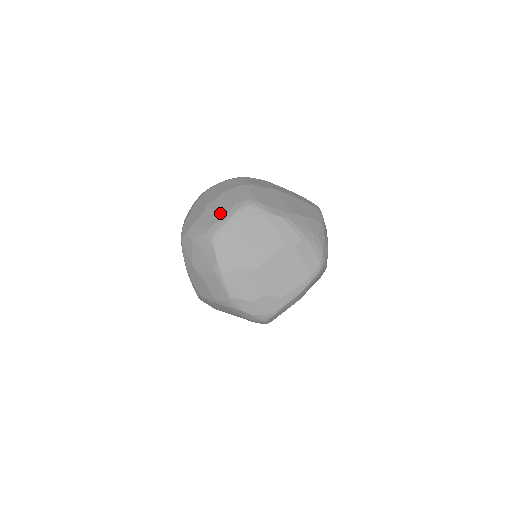
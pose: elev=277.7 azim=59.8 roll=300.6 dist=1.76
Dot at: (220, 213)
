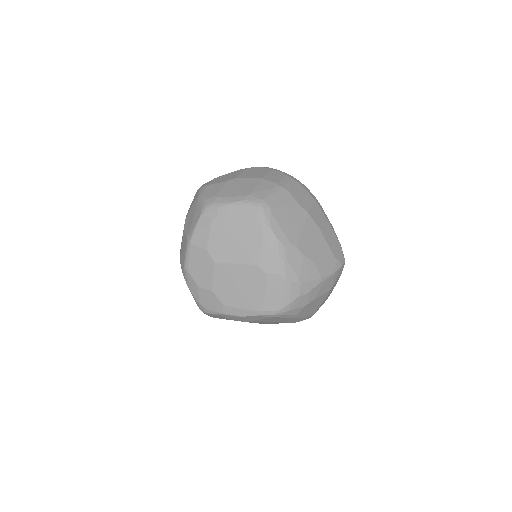
Dot at: (233, 192)
